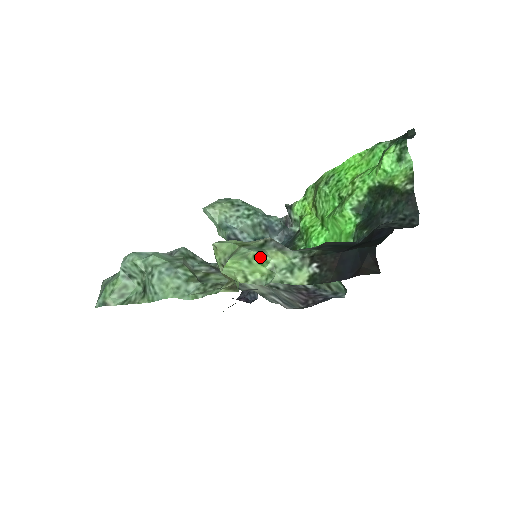
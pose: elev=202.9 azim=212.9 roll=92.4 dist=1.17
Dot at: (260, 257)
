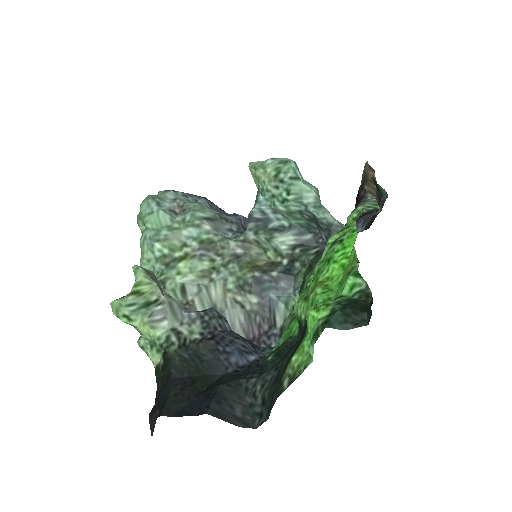
Dot at: (128, 319)
